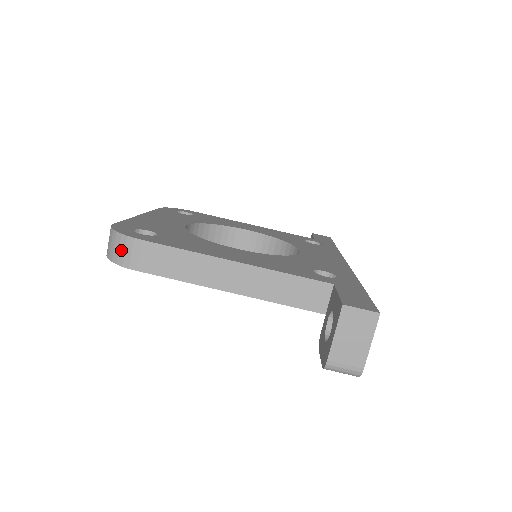
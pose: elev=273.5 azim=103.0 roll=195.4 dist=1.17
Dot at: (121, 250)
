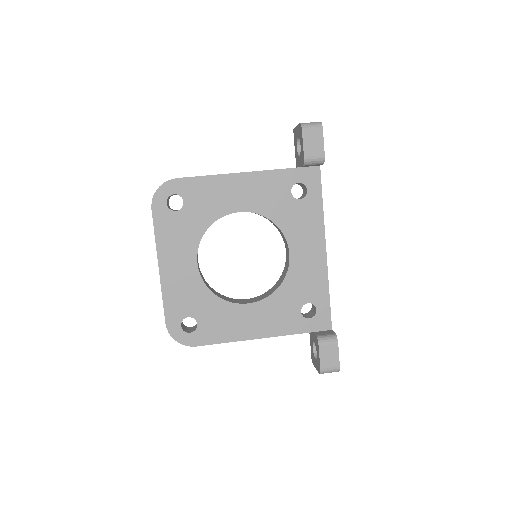
Dot at: occluded
